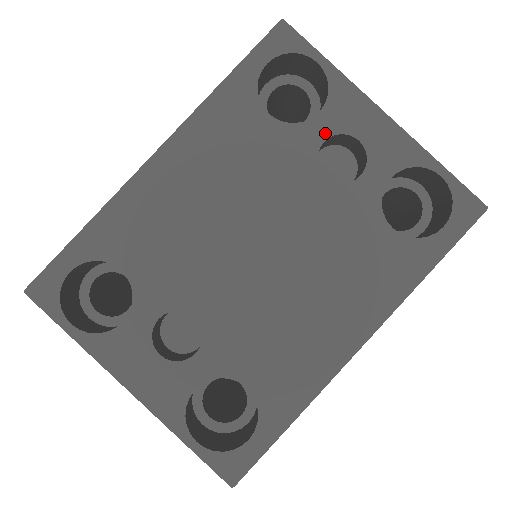
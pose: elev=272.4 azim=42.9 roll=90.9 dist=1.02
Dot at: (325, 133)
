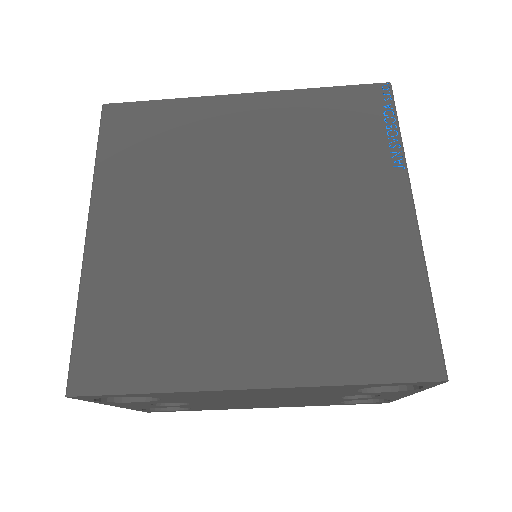
Dot at: (370, 394)
